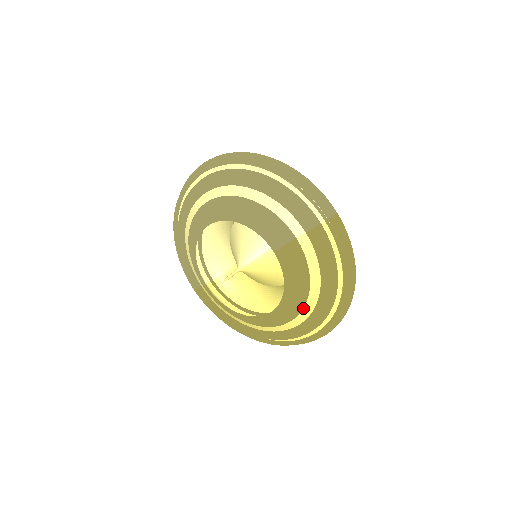
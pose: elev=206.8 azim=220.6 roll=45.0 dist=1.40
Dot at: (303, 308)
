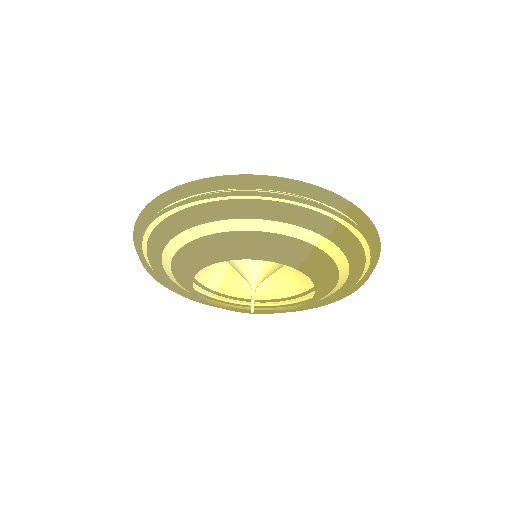
Dot at: (334, 288)
